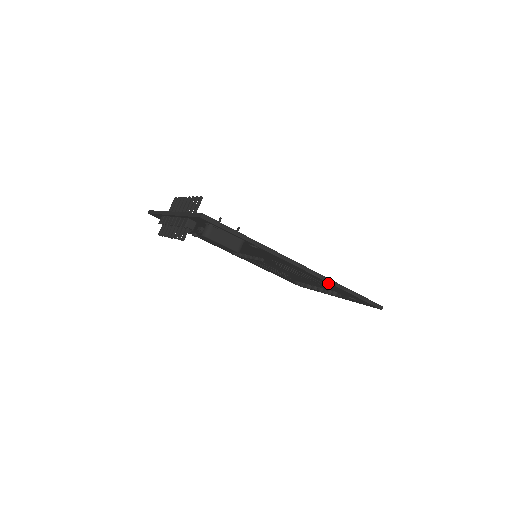
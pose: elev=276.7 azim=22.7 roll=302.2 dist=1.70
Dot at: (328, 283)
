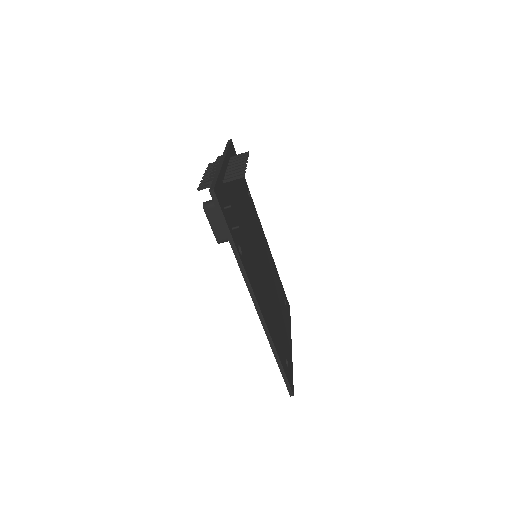
Dot at: occluded
